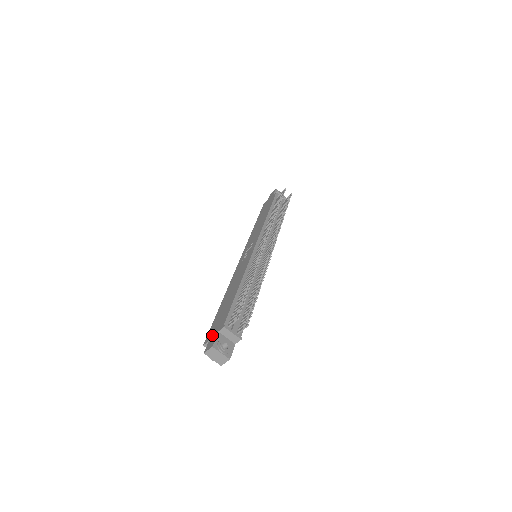
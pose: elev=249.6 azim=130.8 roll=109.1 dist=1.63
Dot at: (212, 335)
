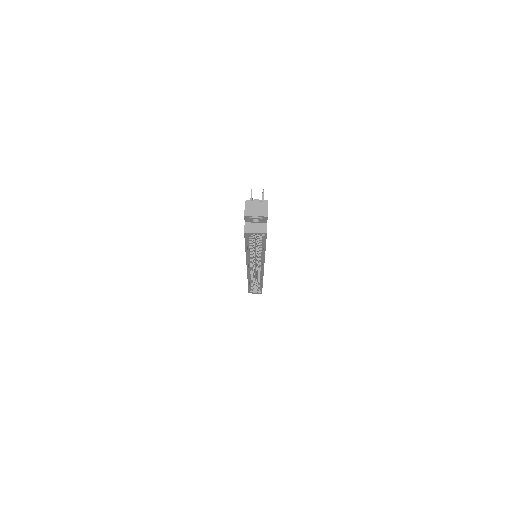
Dot at: occluded
